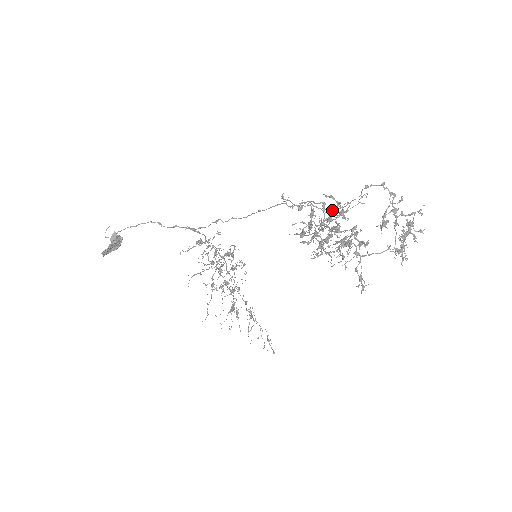
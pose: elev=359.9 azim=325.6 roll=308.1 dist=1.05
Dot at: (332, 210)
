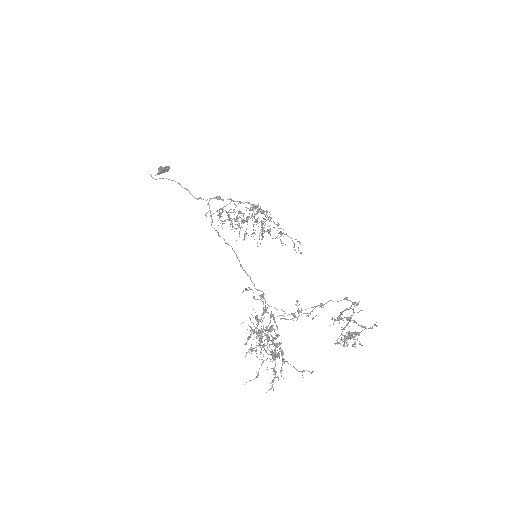
Dot at: occluded
